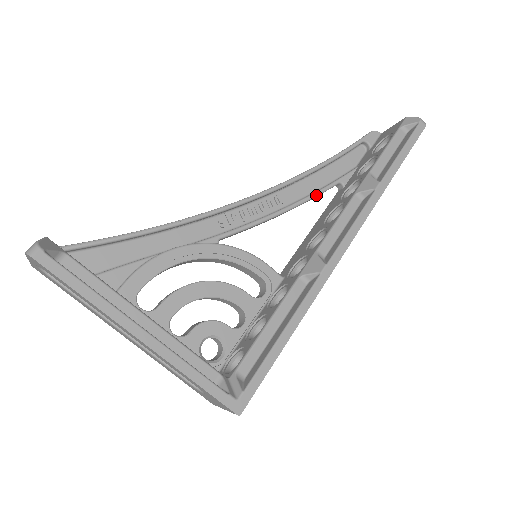
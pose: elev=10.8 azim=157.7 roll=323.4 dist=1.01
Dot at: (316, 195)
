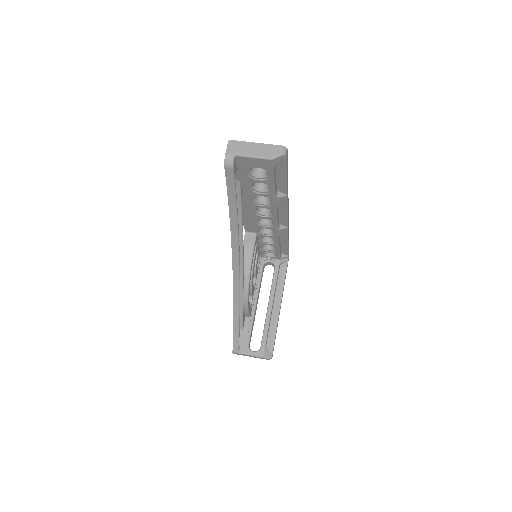
Dot at: (242, 218)
